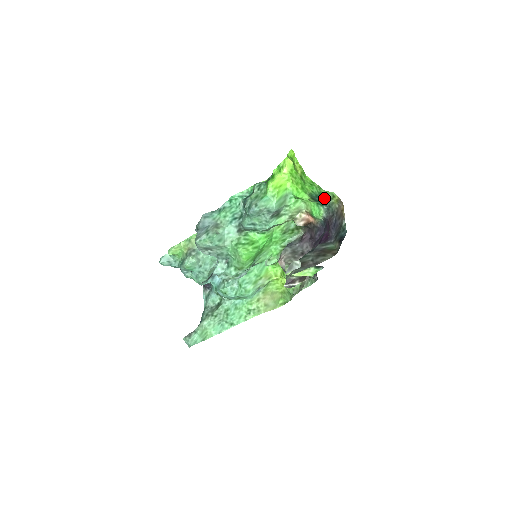
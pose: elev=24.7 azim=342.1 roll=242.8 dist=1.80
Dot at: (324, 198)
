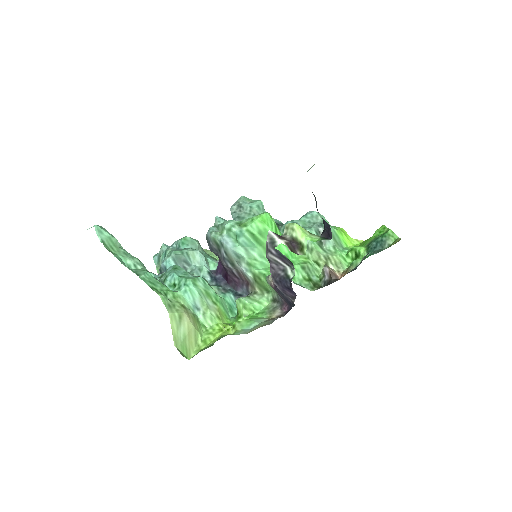
Dot at: (382, 244)
